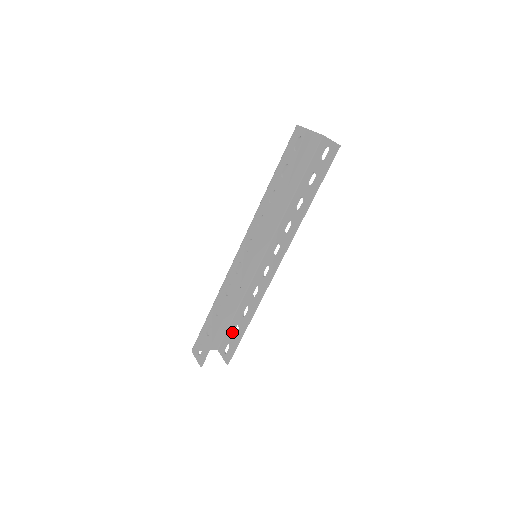
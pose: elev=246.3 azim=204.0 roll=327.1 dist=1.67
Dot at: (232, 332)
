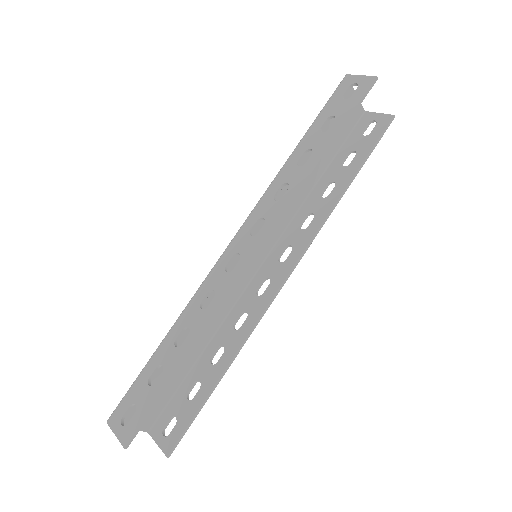
Dot at: (186, 395)
